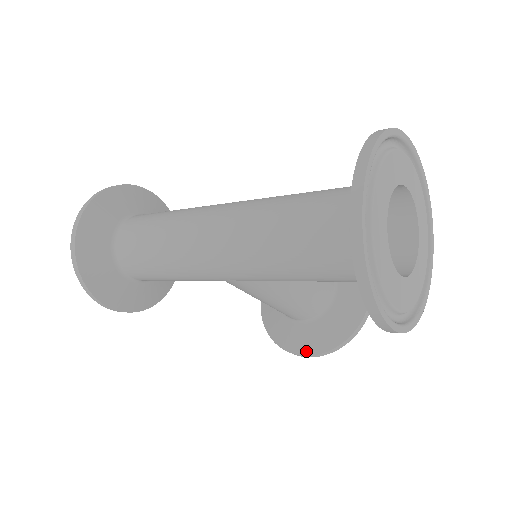
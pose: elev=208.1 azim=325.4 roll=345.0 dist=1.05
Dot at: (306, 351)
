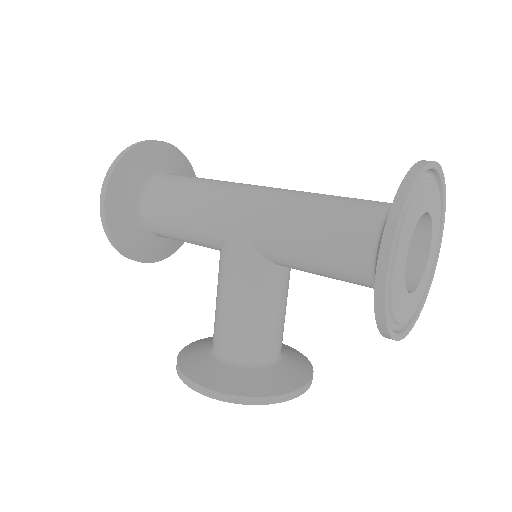
Dot at: (209, 384)
